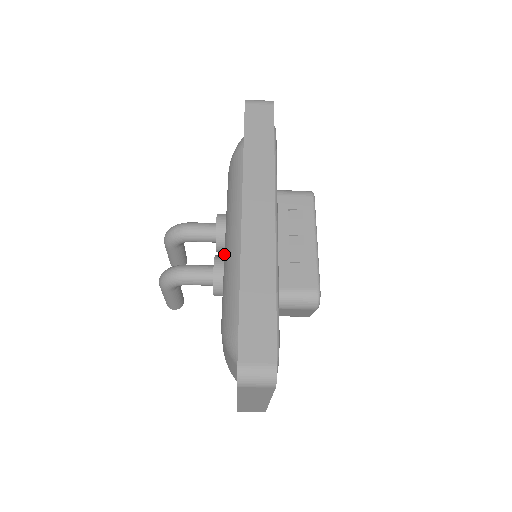
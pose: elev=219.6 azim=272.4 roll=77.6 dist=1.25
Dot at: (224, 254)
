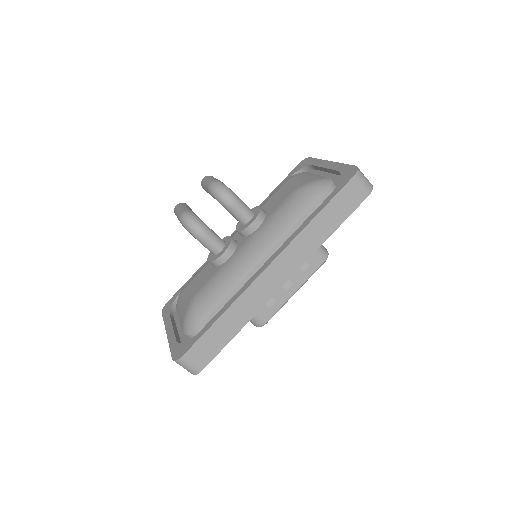
Dot at: (237, 251)
